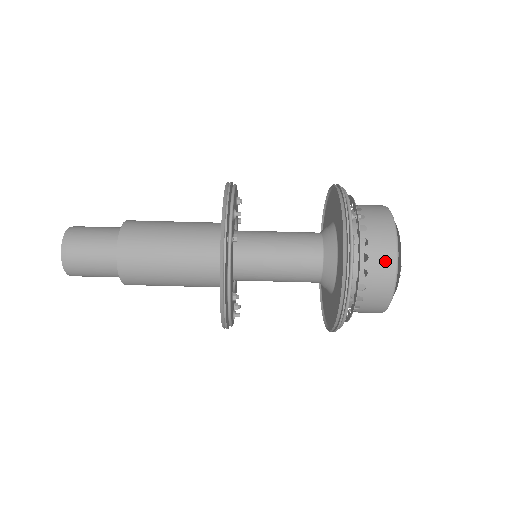
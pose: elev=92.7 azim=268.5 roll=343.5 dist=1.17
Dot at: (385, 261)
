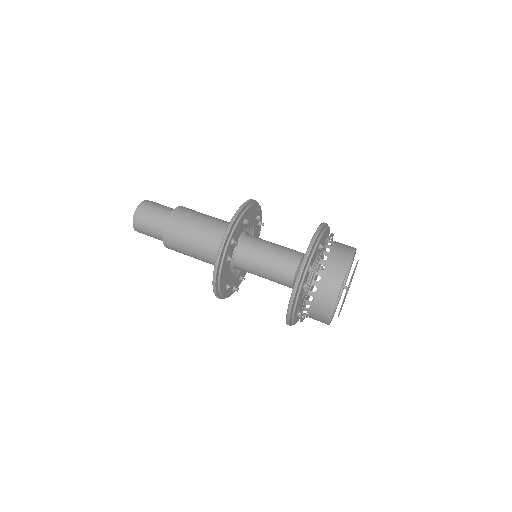
Dot at: occluded
